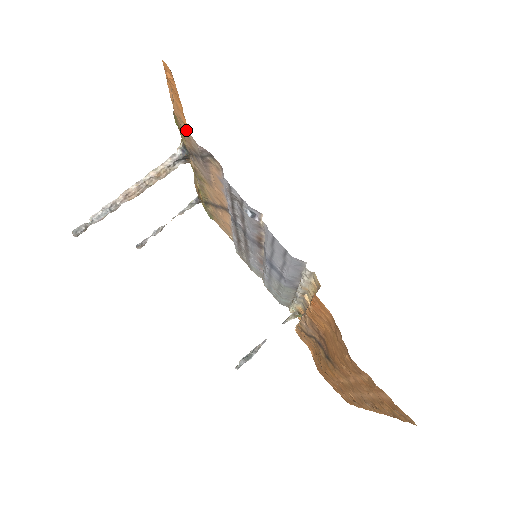
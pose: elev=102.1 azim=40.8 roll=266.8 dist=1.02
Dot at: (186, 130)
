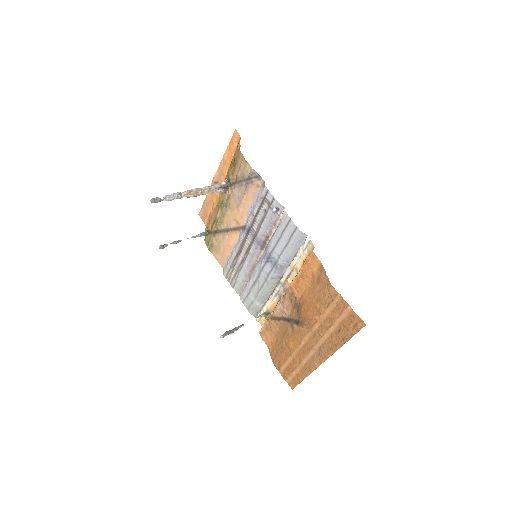
Dot at: (222, 180)
